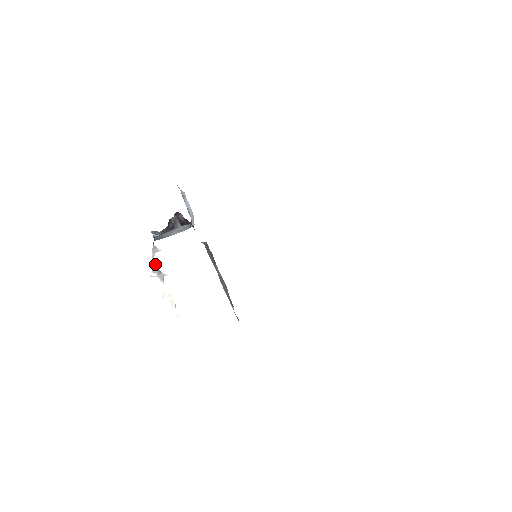
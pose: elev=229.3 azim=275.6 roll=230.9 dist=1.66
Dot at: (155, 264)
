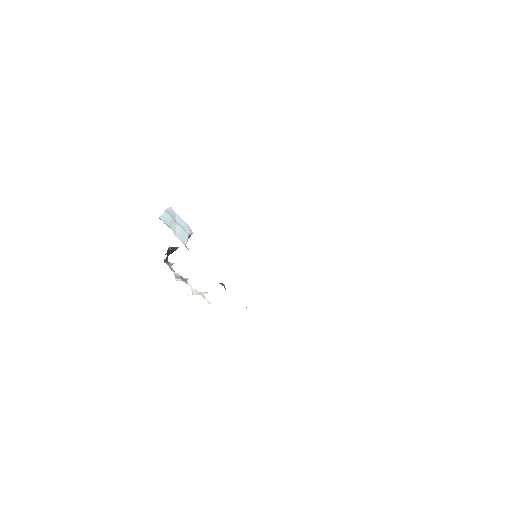
Dot at: (175, 273)
